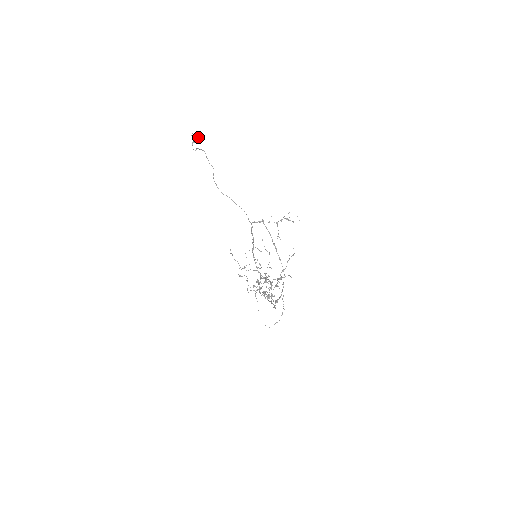
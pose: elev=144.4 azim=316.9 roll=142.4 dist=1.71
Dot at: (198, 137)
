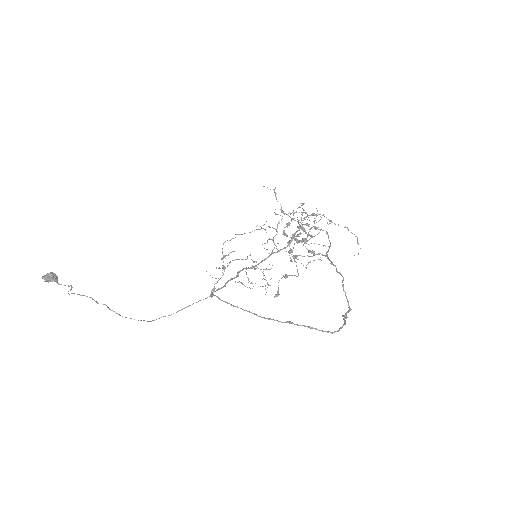
Dot at: (49, 278)
